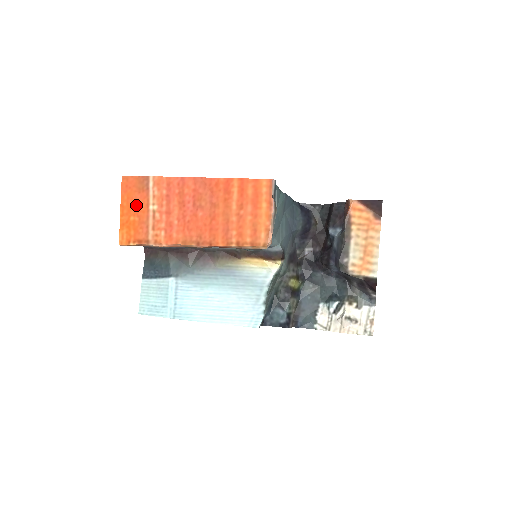
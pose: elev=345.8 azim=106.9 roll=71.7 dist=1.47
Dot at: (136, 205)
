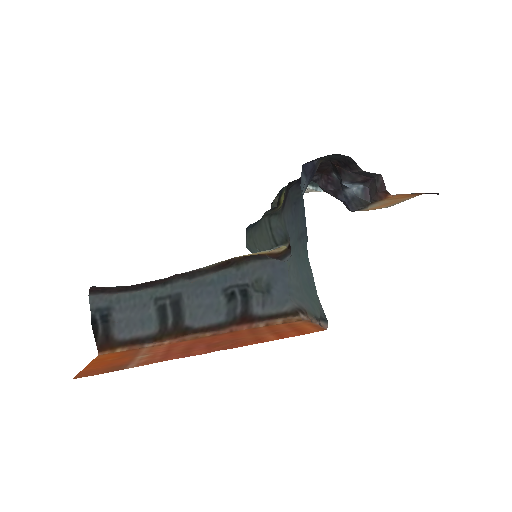
Dot at: (112, 363)
